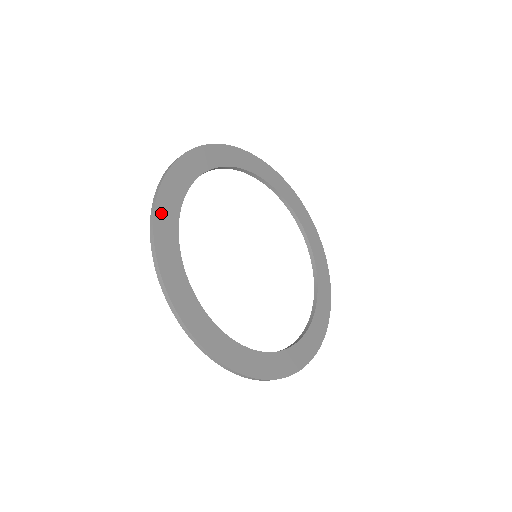
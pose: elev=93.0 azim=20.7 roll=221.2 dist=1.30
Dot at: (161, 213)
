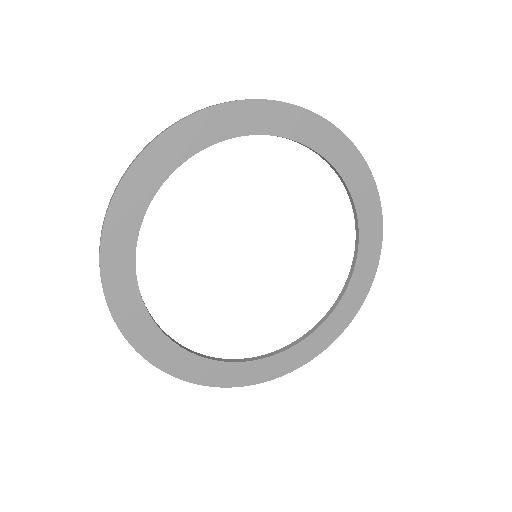
Dot at: (111, 279)
